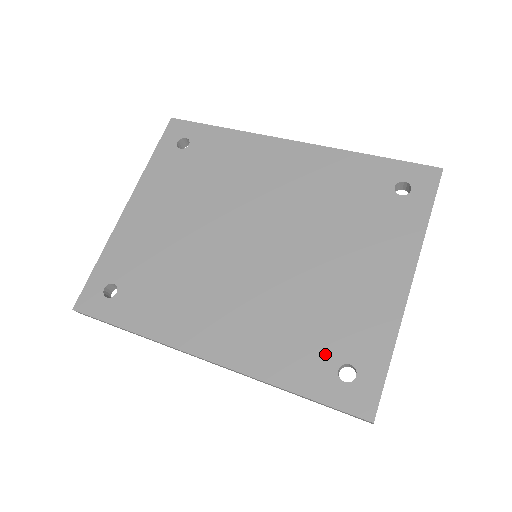
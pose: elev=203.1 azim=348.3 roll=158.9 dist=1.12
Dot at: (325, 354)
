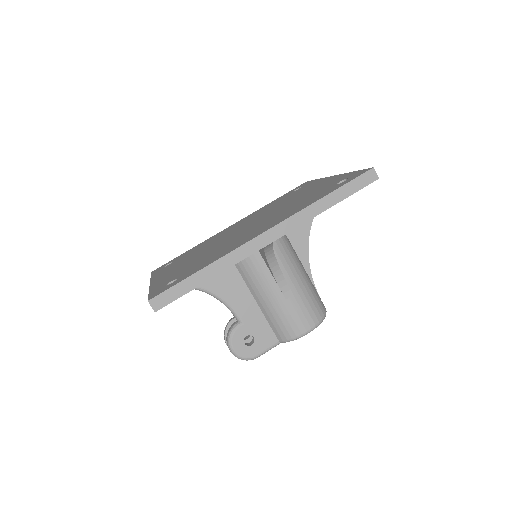
Dot at: (325, 190)
